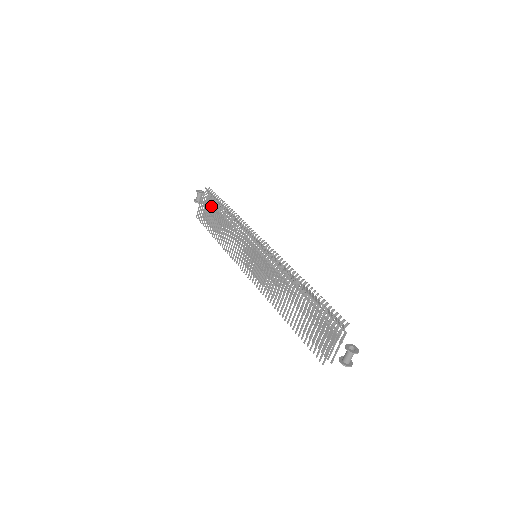
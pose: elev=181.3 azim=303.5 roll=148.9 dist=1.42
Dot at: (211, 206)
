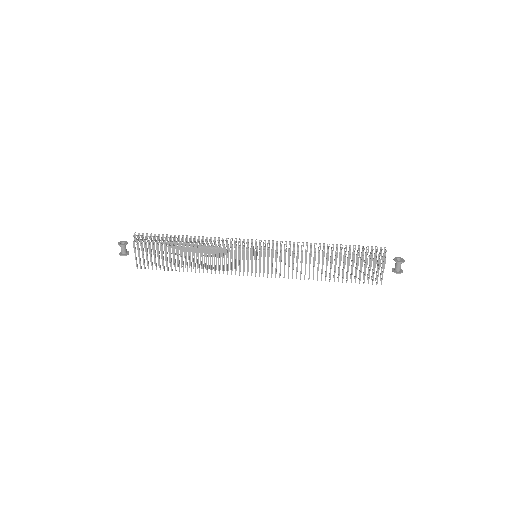
Dot at: occluded
